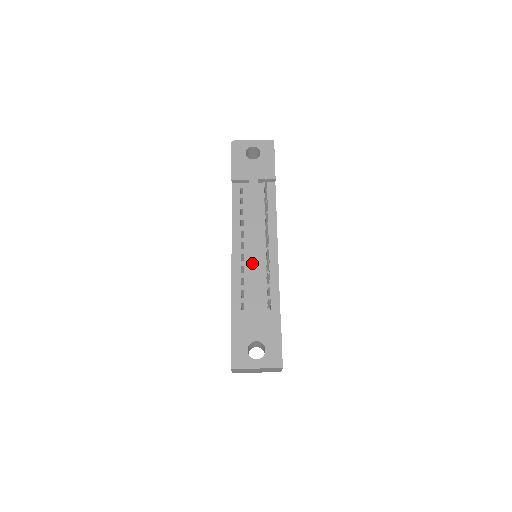
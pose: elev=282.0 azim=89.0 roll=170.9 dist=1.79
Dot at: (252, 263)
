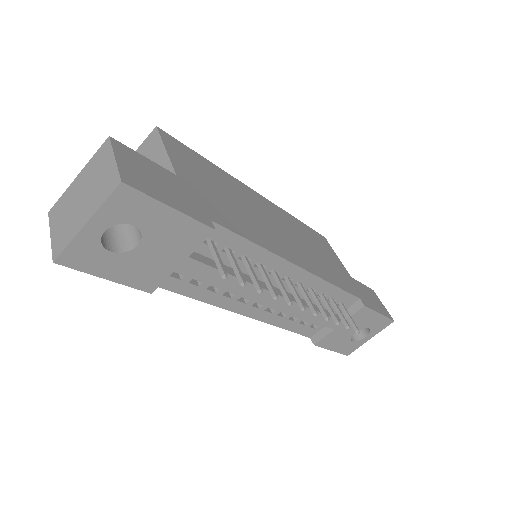
Dot at: (294, 312)
